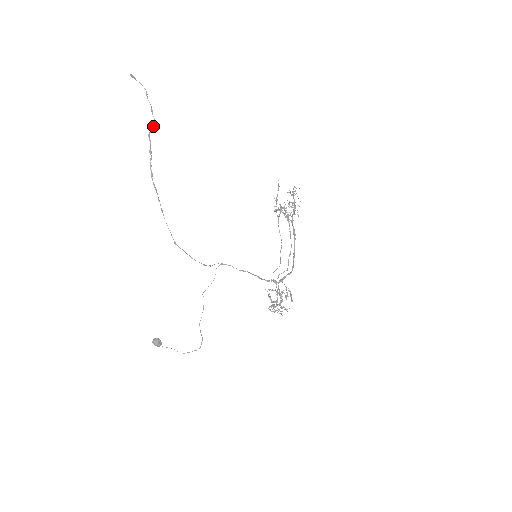
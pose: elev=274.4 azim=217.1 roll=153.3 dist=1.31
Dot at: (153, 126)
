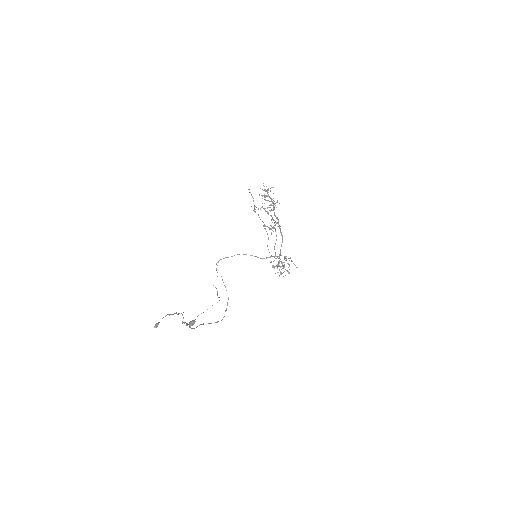
Dot at: occluded
